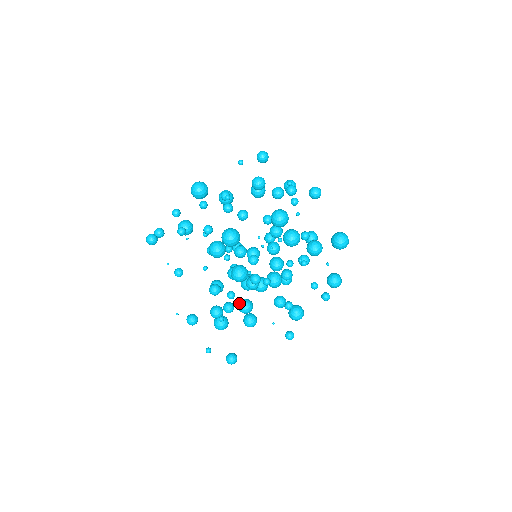
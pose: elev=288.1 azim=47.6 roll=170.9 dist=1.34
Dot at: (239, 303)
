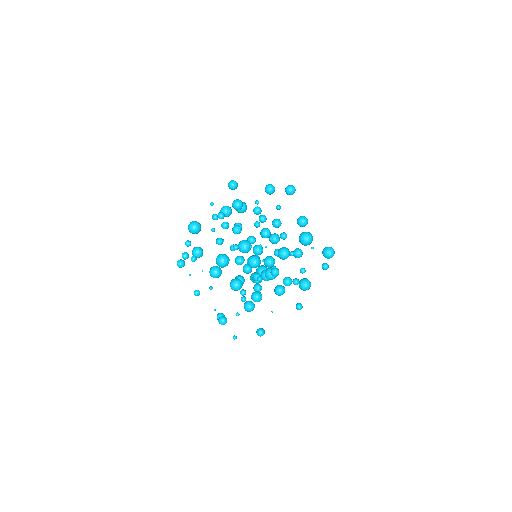
Dot at: (251, 296)
